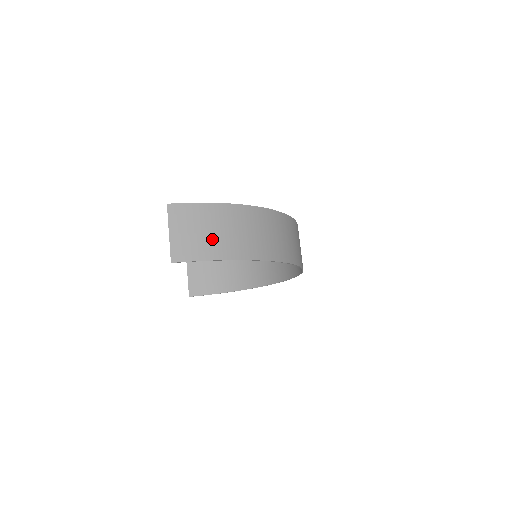
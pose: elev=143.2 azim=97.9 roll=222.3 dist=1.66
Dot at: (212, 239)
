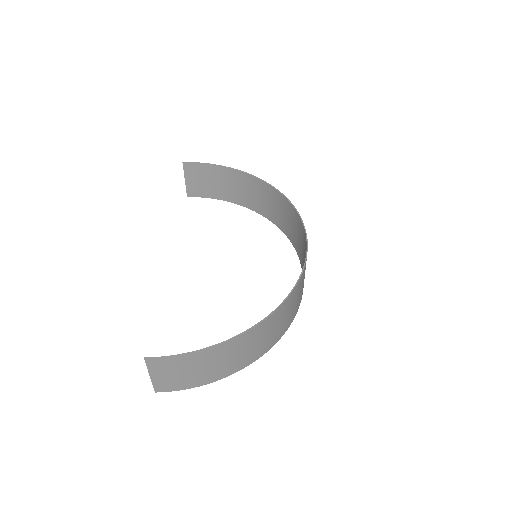
Dot at: (196, 375)
